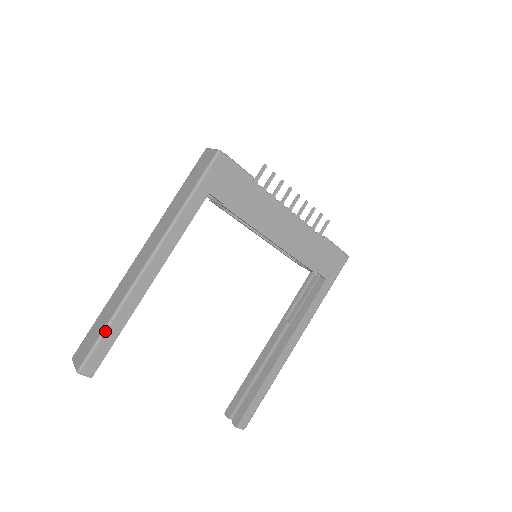
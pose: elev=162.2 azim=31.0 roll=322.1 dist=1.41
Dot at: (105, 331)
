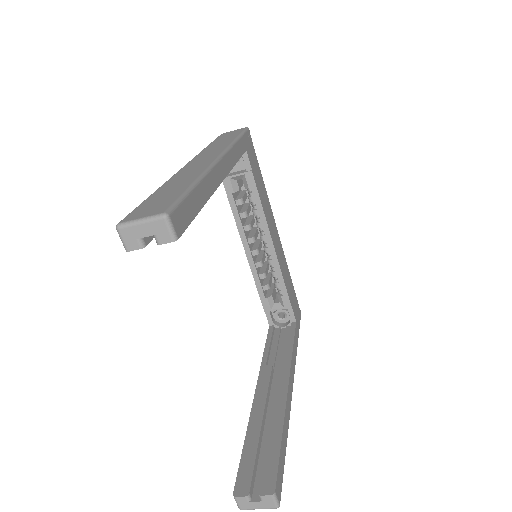
Dot at: (192, 188)
